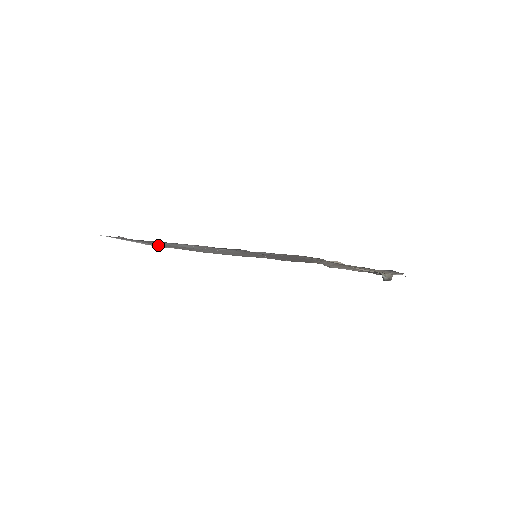
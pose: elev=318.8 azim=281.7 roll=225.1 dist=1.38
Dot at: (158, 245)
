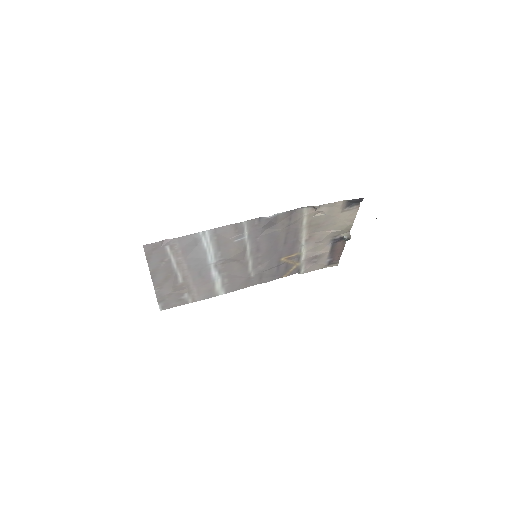
Dot at: (174, 283)
